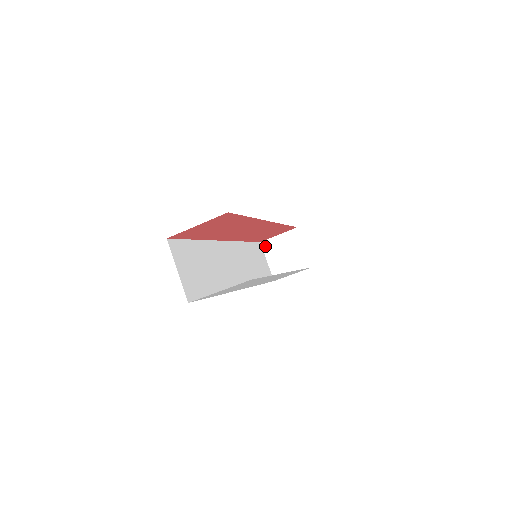
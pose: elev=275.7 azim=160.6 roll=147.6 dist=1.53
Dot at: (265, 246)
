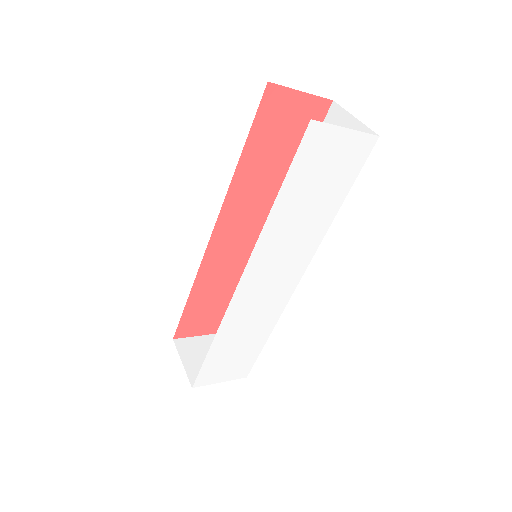
Dot at: (180, 344)
